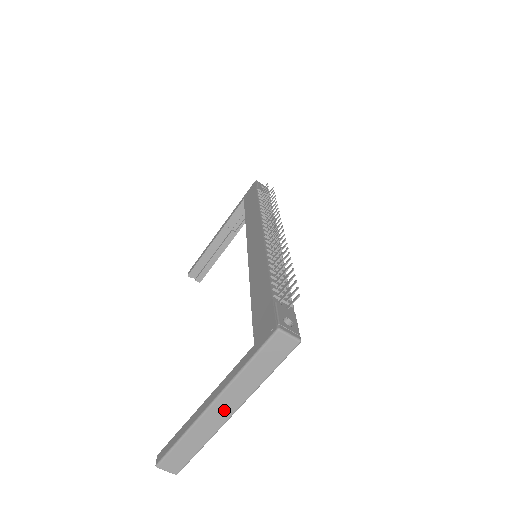
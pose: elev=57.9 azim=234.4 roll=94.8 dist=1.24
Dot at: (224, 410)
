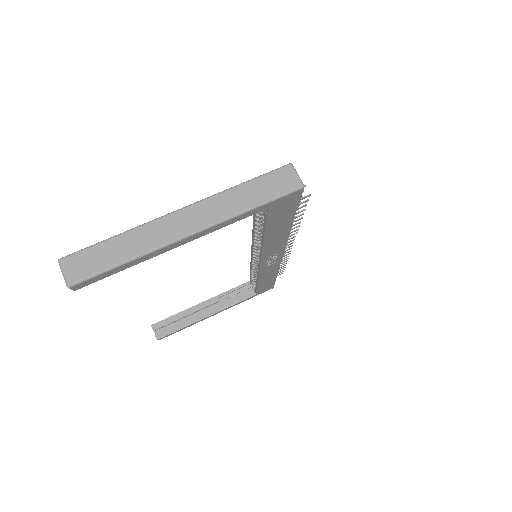
Dot at: (186, 223)
